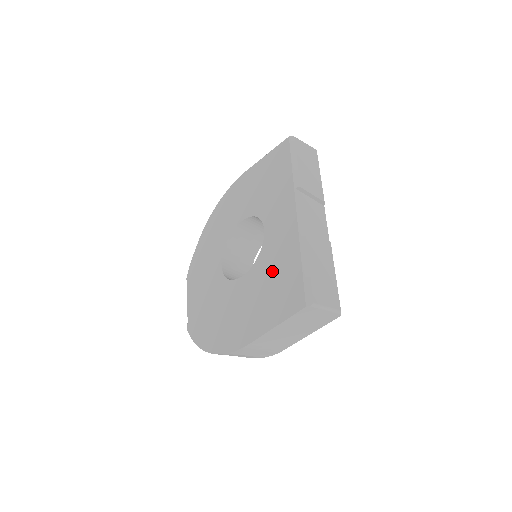
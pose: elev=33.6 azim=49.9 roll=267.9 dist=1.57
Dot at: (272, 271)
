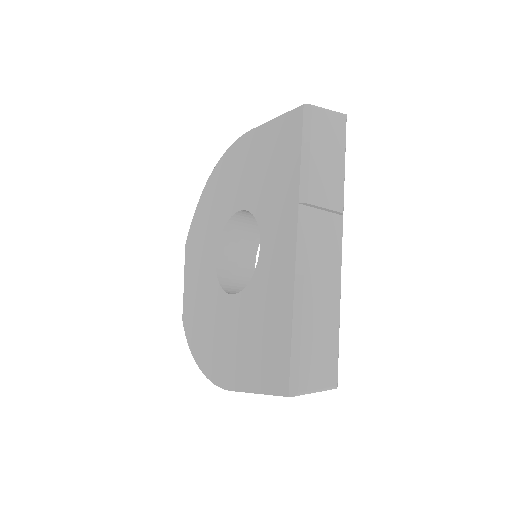
Dot at: (261, 315)
